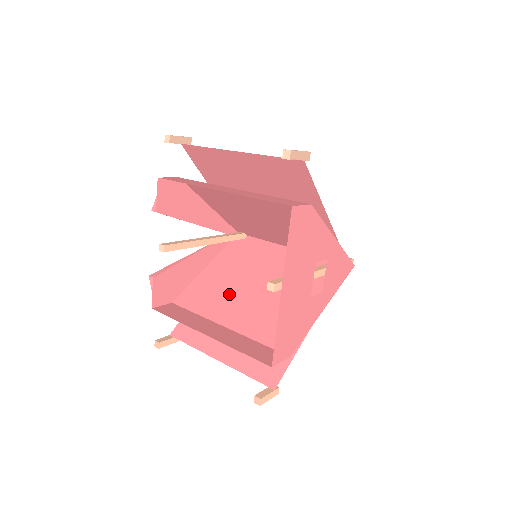
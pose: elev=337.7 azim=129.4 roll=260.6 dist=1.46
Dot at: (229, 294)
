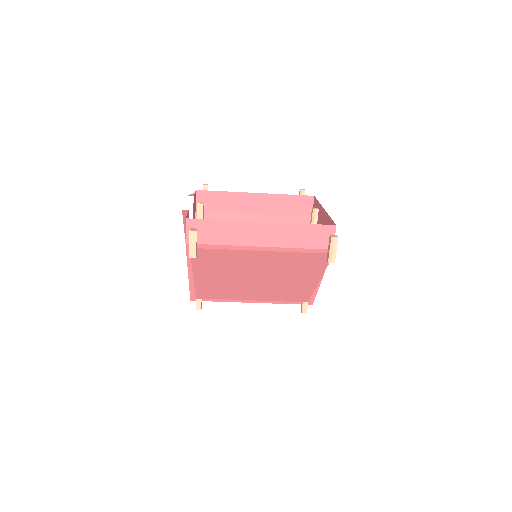
Dot at: occluded
